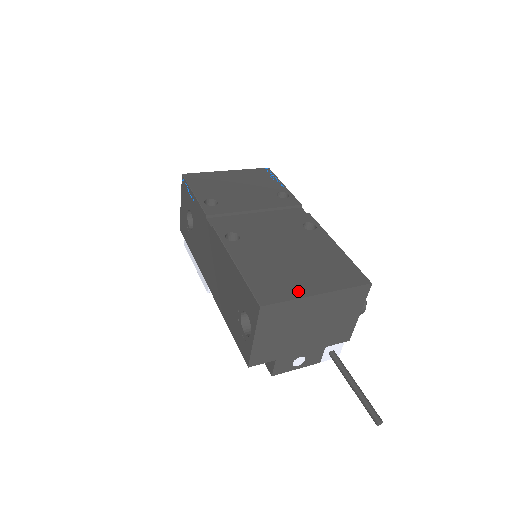
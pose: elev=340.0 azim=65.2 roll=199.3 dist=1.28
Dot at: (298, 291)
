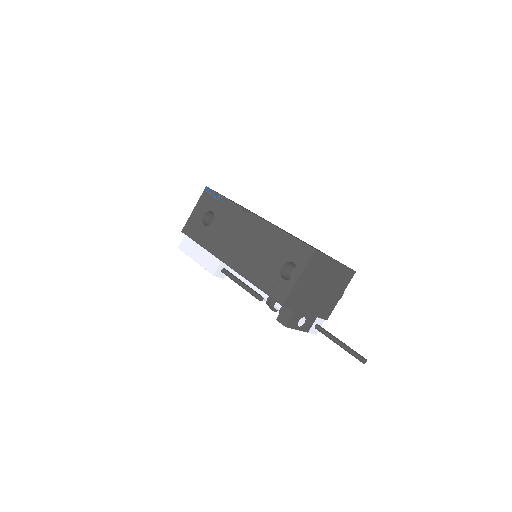
Dot at: occluded
